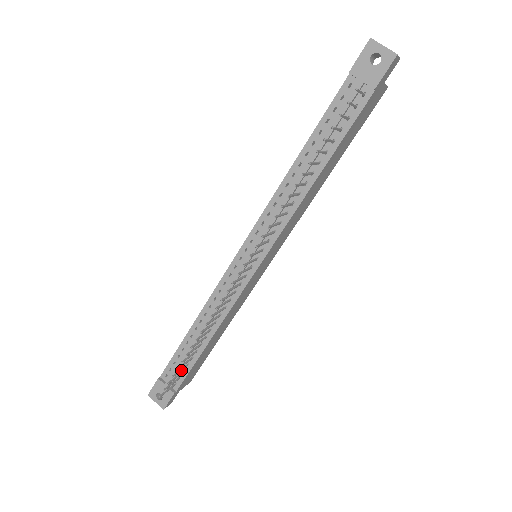
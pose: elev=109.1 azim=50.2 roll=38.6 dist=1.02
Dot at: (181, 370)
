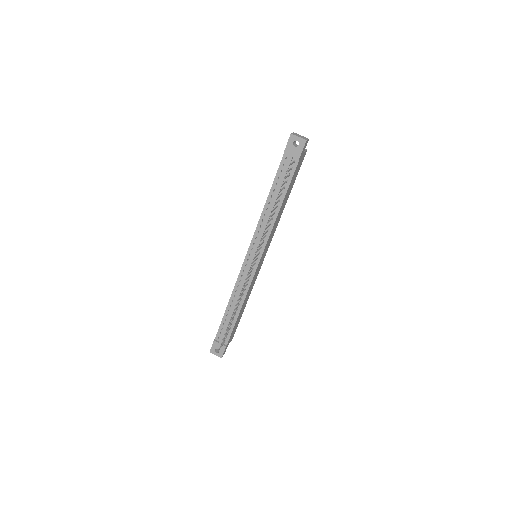
Dot at: occluded
